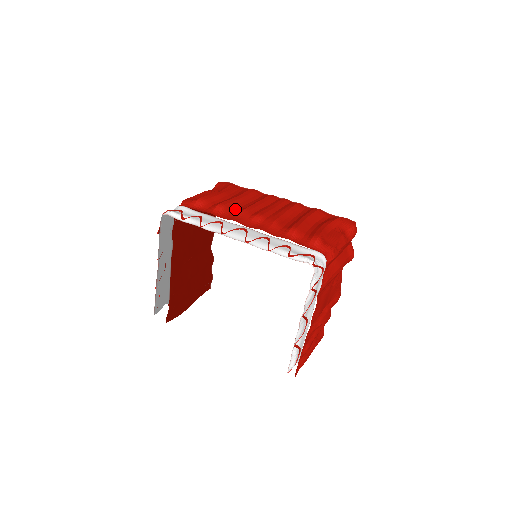
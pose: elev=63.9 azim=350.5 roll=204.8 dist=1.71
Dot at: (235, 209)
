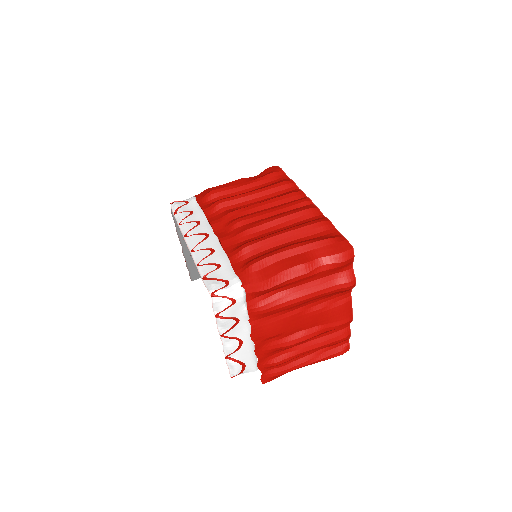
Dot at: (232, 208)
